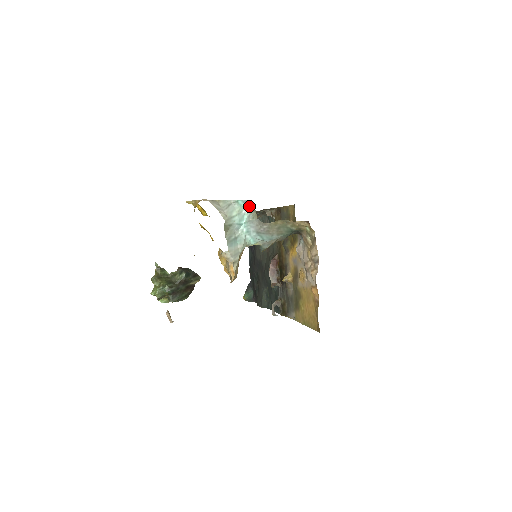
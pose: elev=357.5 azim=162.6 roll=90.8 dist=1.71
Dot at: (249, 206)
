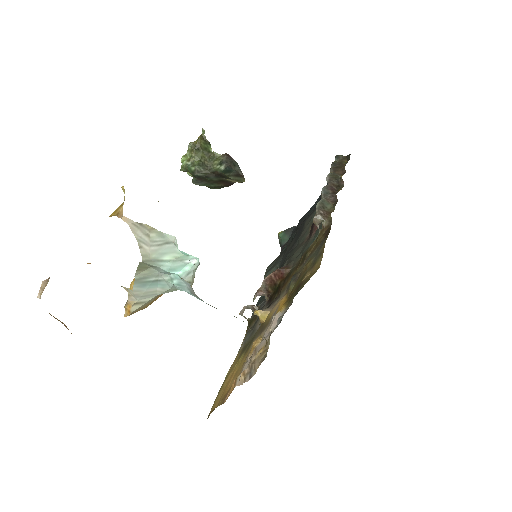
Dot at: occluded
